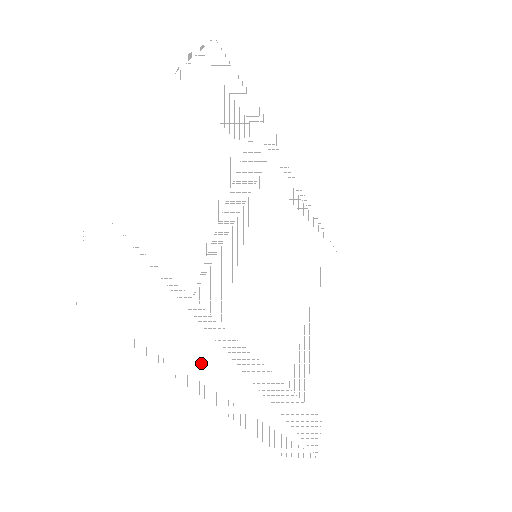
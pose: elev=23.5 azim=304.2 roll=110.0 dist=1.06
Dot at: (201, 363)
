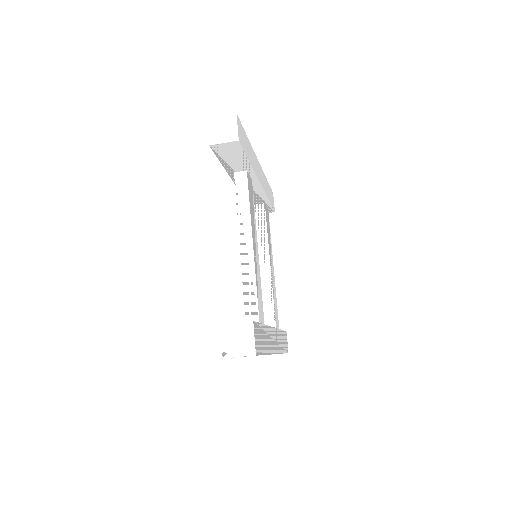
Dot at: occluded
